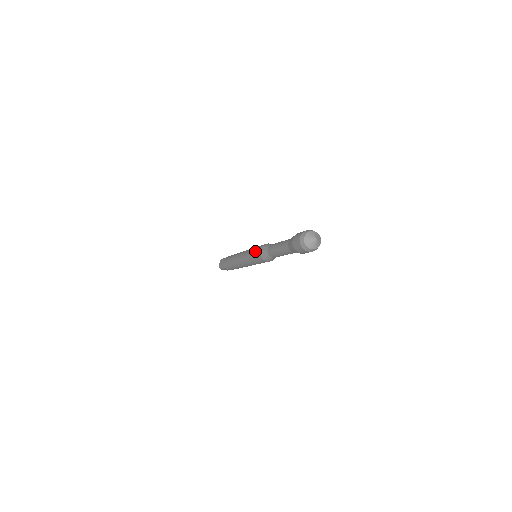
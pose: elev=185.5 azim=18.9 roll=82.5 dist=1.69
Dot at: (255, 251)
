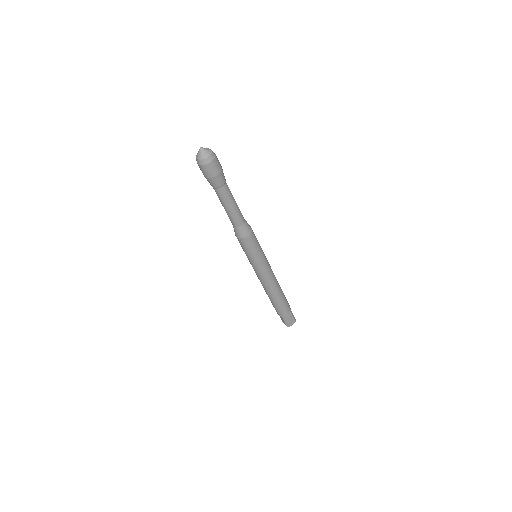
Dot at: occluded
